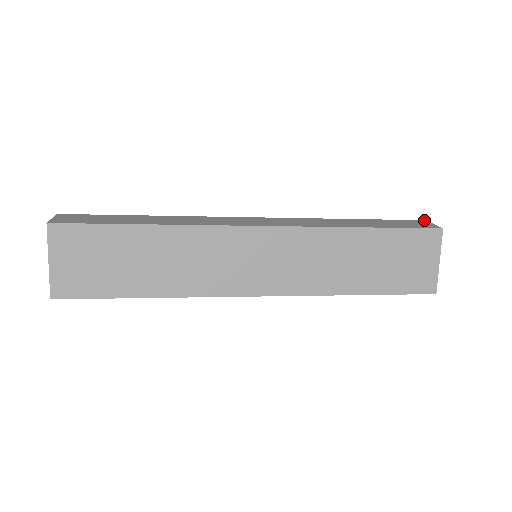
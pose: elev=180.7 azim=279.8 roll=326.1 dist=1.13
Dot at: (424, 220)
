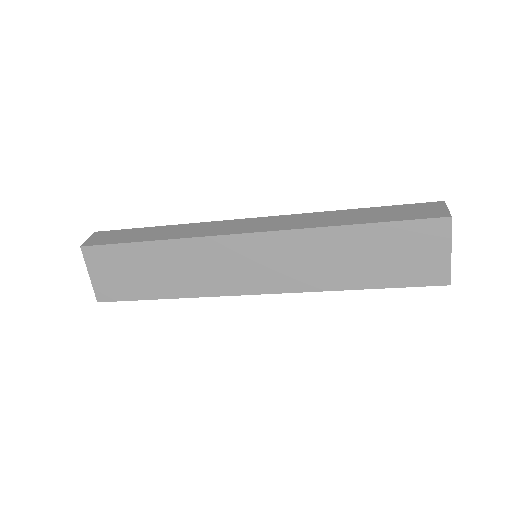
Dot at: (442, 201)
